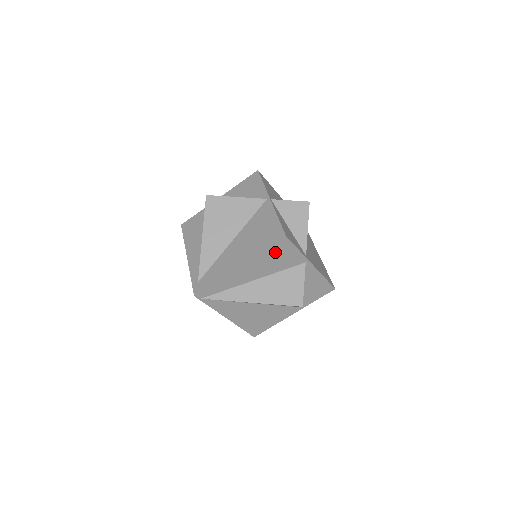
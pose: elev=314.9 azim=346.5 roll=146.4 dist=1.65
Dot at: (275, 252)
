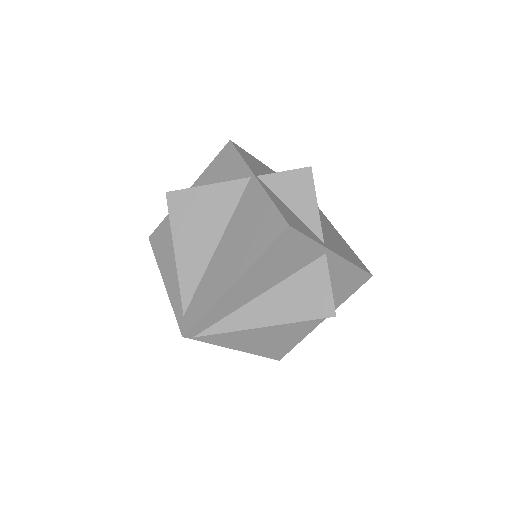
Dot at: (279, 251)
